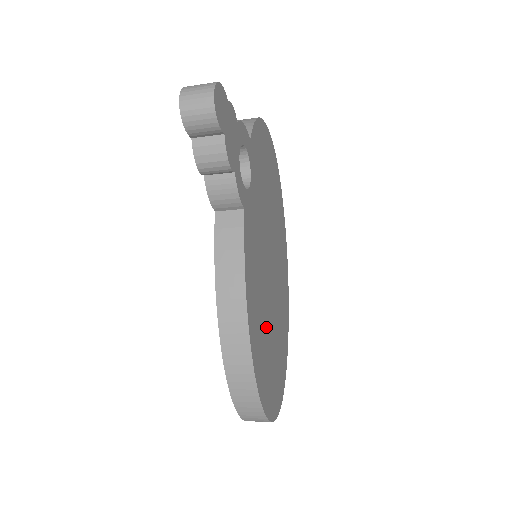
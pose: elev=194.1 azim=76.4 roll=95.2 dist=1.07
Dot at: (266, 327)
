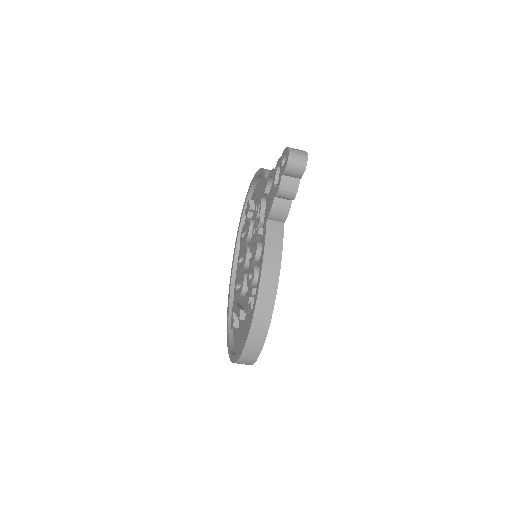
Dot at: occluded
